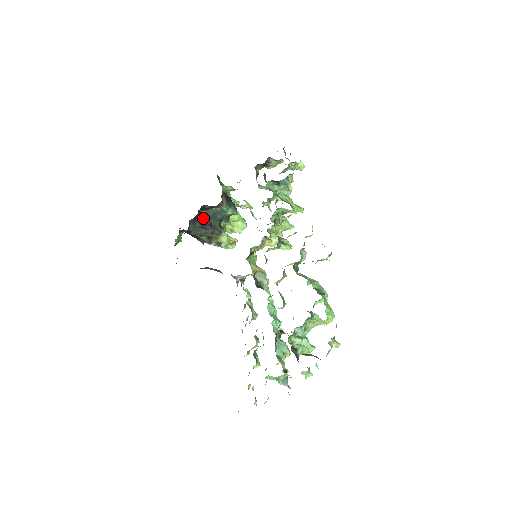
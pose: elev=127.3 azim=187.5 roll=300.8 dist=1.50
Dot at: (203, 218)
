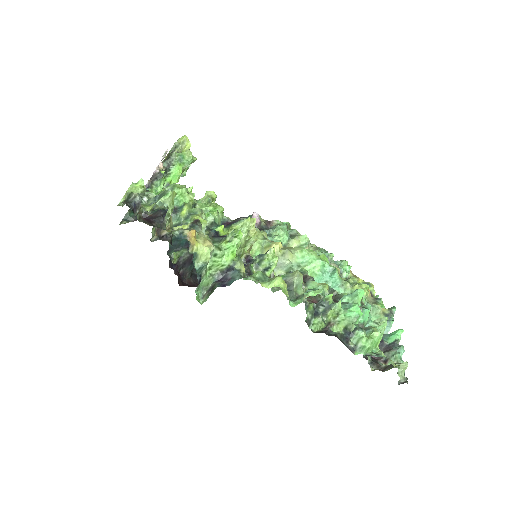
Dot at: (182, 263)
